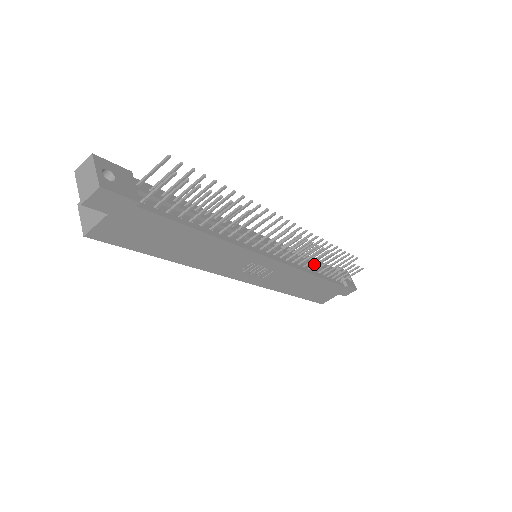
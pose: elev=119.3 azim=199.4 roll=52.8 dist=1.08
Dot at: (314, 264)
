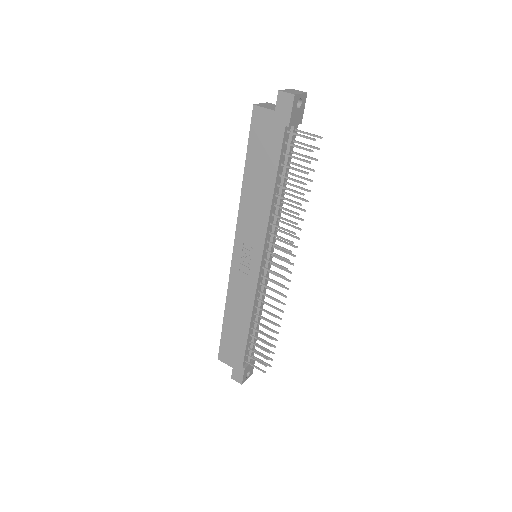
Dot at: occluded
